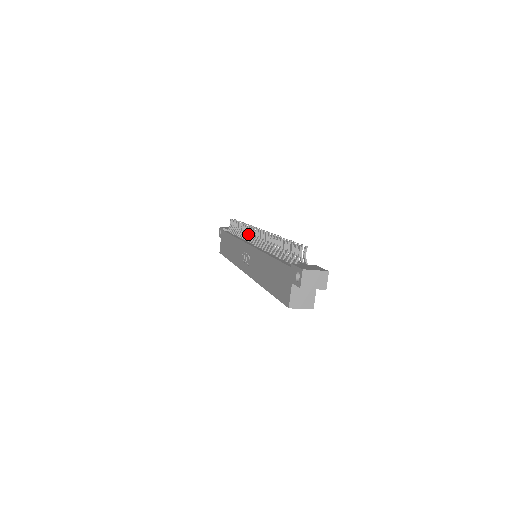
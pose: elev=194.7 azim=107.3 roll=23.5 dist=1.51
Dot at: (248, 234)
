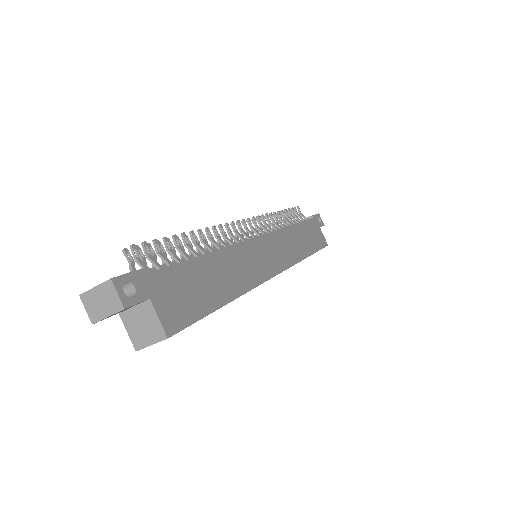
Dot at: (256, 229)
